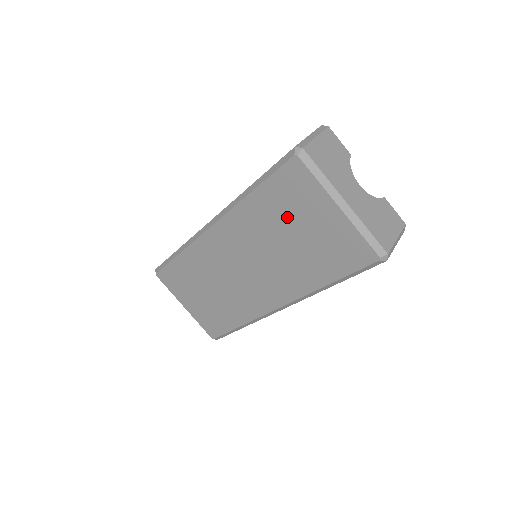
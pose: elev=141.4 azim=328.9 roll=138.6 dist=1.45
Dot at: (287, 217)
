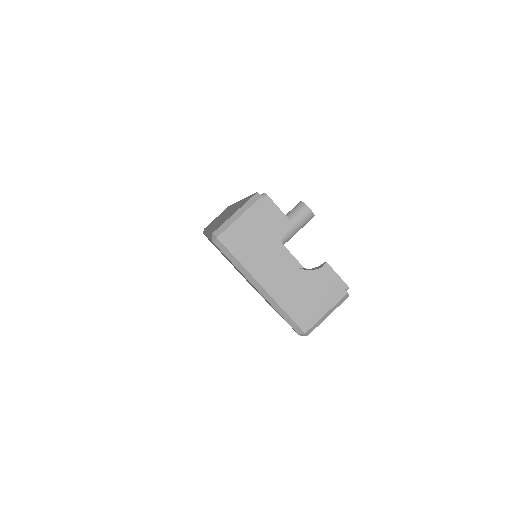
Dot at: occluded
